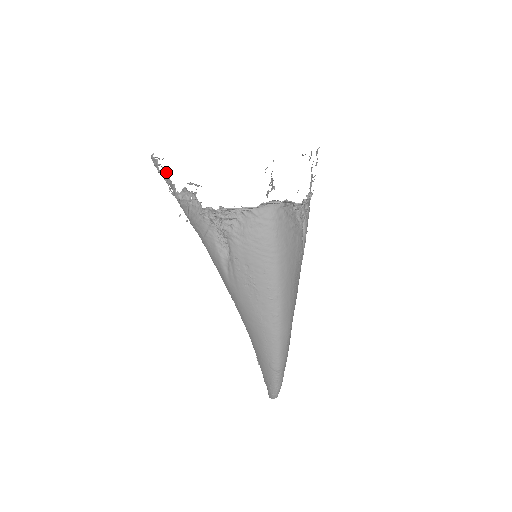
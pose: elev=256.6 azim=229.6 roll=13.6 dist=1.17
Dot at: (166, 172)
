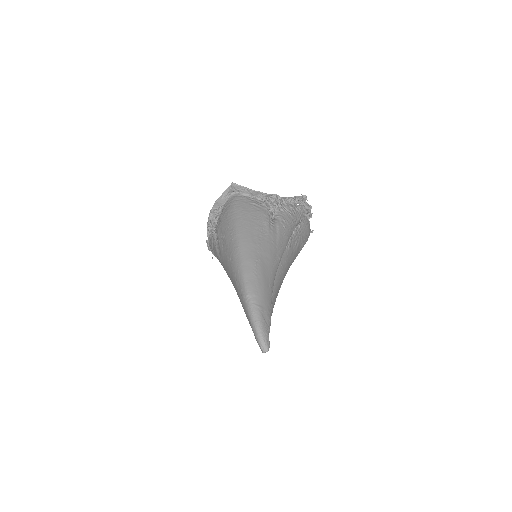
Dot at: occluded
